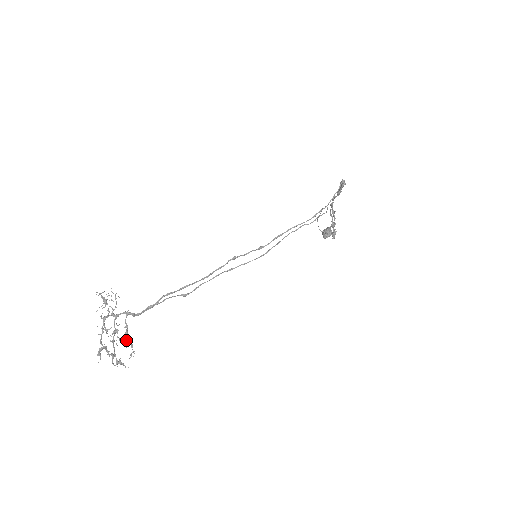
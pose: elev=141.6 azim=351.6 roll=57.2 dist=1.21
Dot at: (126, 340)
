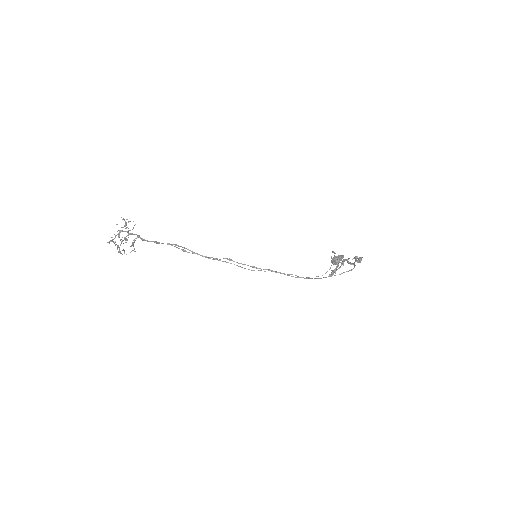
Dot at: (131, 245)
